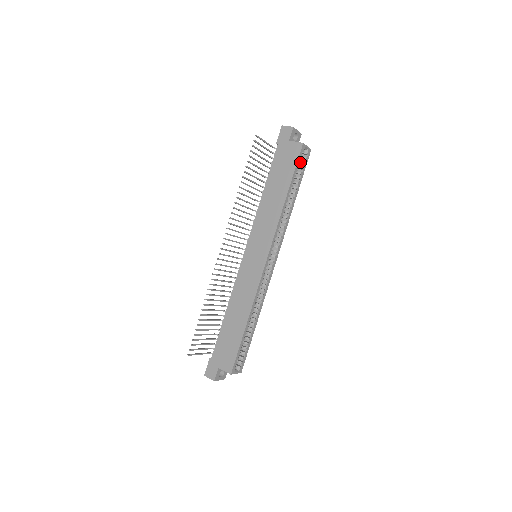
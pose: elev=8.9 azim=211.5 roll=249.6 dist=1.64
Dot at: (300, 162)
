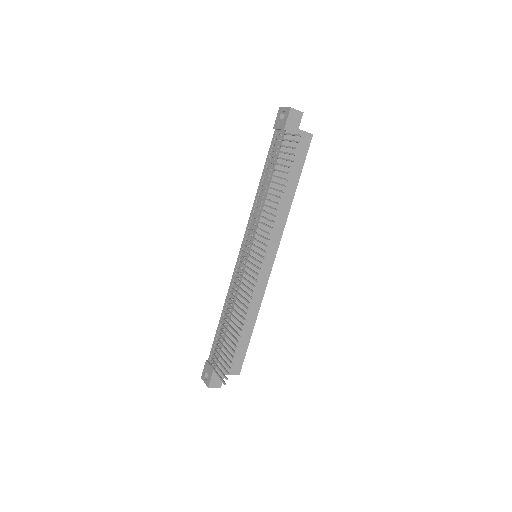
Dot at: occluded
